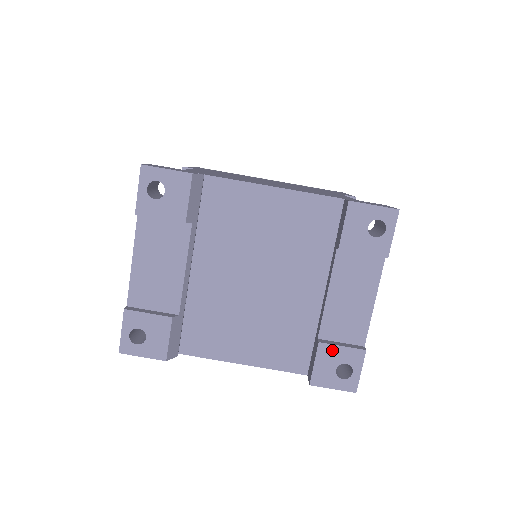
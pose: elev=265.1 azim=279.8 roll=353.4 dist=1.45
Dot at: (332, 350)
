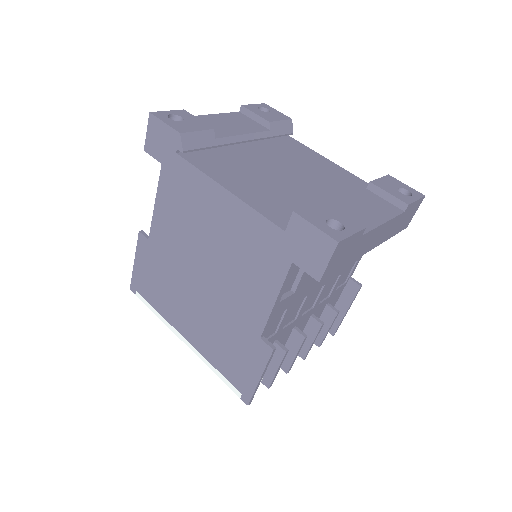
Dot at: (332, 209)
